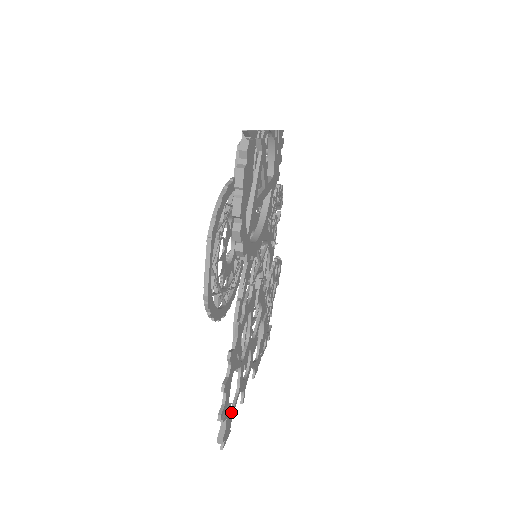
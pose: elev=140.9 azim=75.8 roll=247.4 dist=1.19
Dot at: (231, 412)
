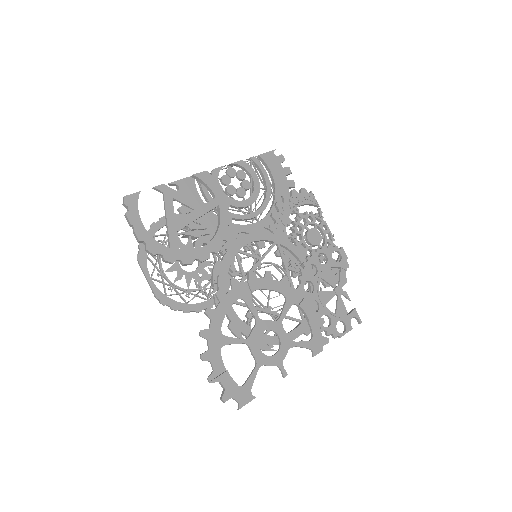
Dot at: (246, 380)
